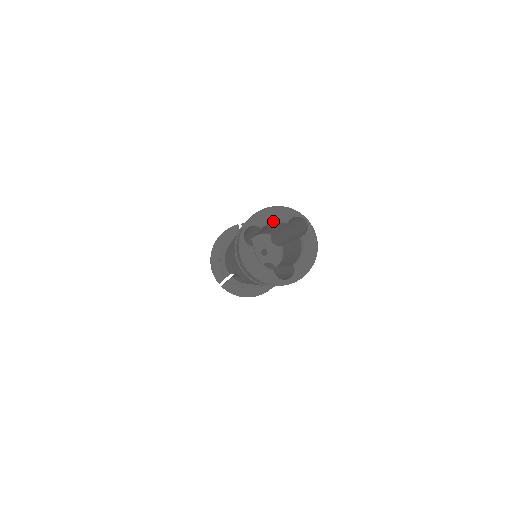
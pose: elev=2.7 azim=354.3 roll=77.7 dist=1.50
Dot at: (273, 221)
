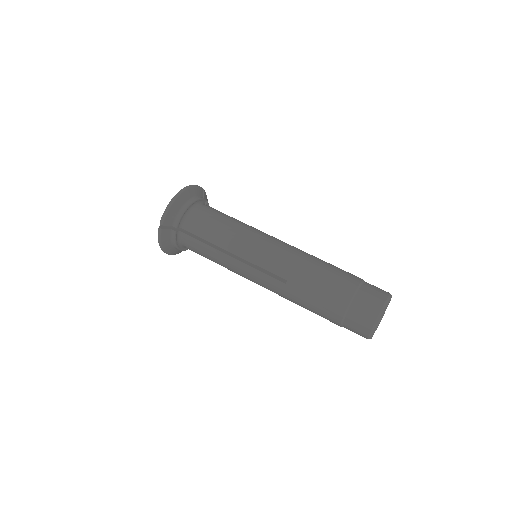
Dot at: occluded
